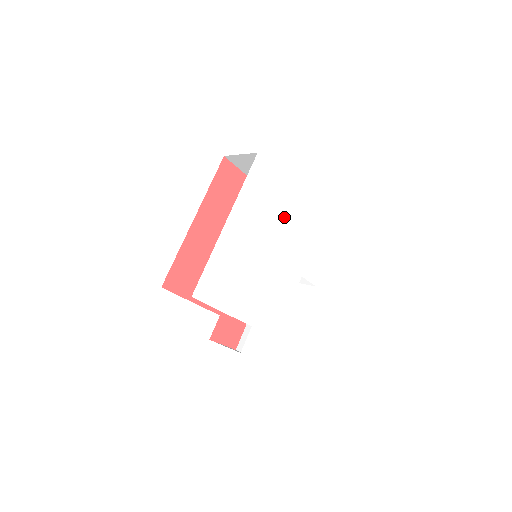
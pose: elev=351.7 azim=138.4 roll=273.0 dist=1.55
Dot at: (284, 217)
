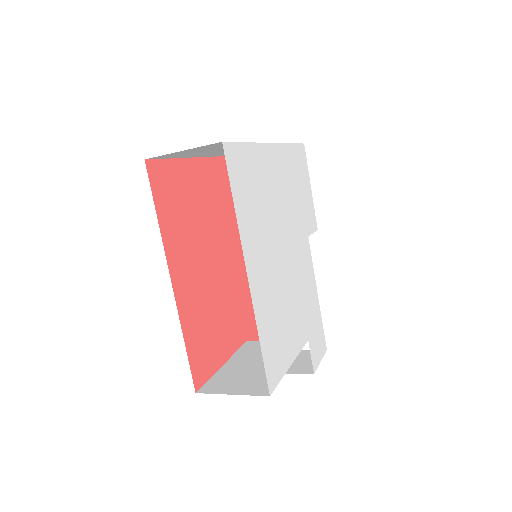
Dot at: (274, 193)
